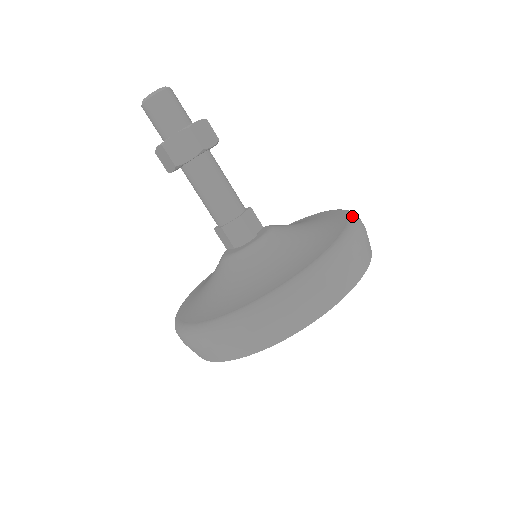
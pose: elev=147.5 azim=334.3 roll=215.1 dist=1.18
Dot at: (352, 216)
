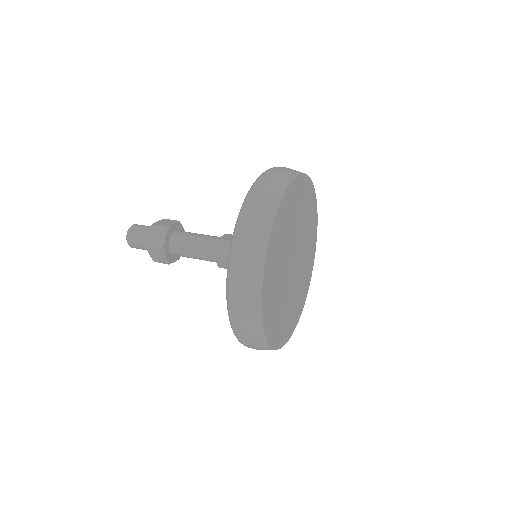
Dot at: occluded
